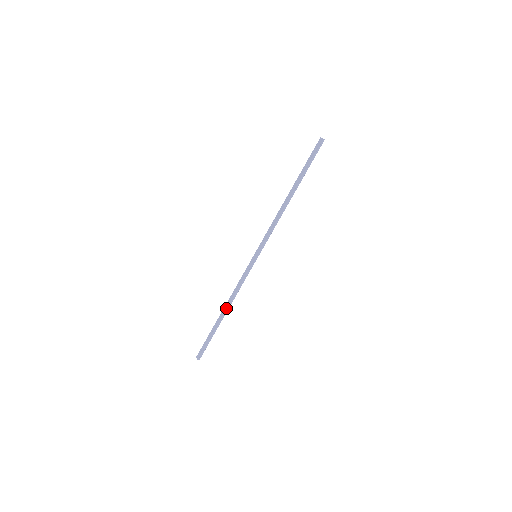
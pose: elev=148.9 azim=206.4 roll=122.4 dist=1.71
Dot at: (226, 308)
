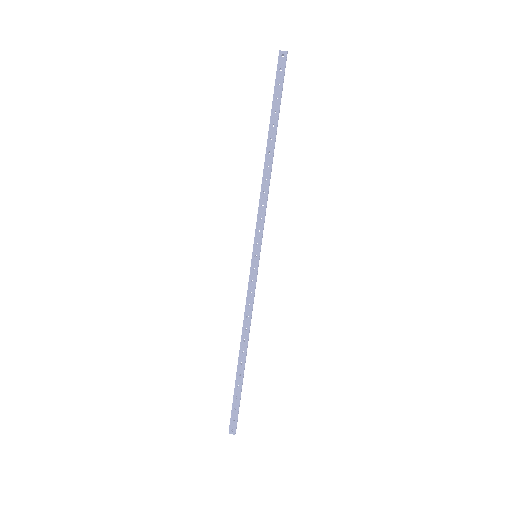
Dot at: (245, 346)
